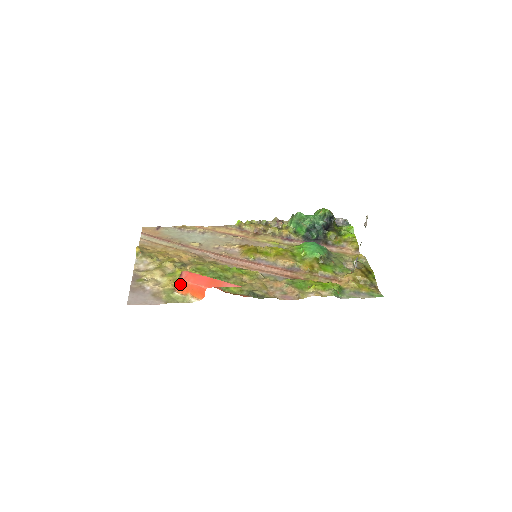
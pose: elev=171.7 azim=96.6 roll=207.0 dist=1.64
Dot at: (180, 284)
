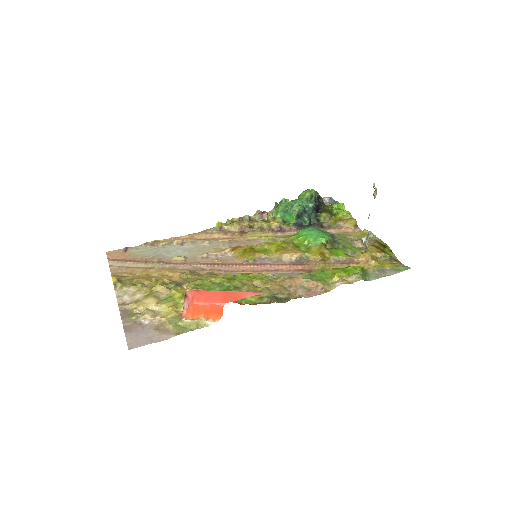
Dot at: (189, 307)
